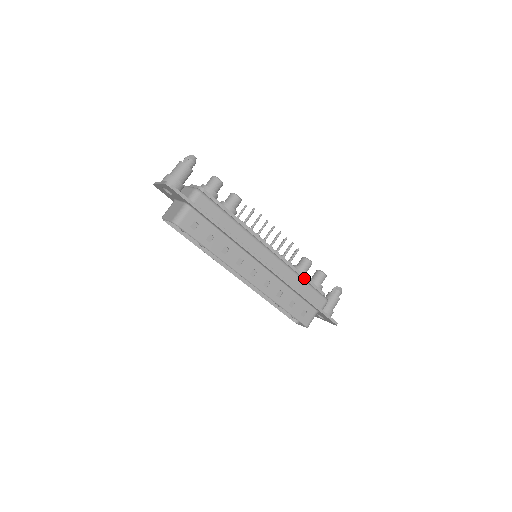
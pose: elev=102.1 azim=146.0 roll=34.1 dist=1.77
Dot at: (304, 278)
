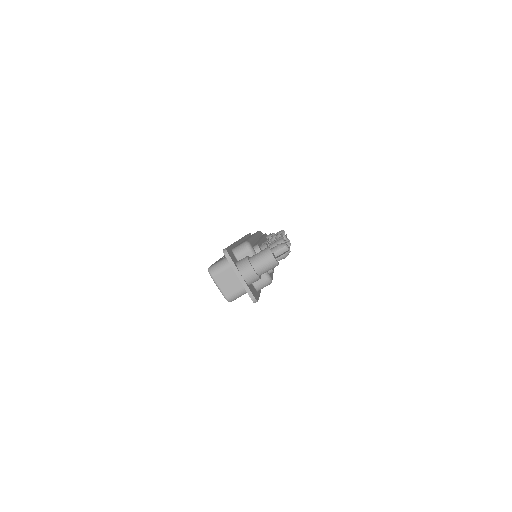
Dot at: occluded
